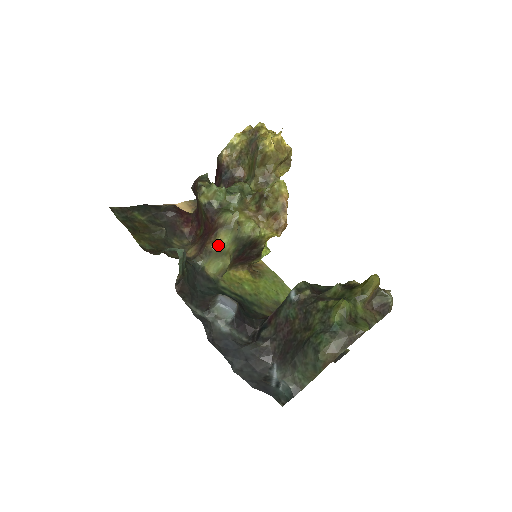
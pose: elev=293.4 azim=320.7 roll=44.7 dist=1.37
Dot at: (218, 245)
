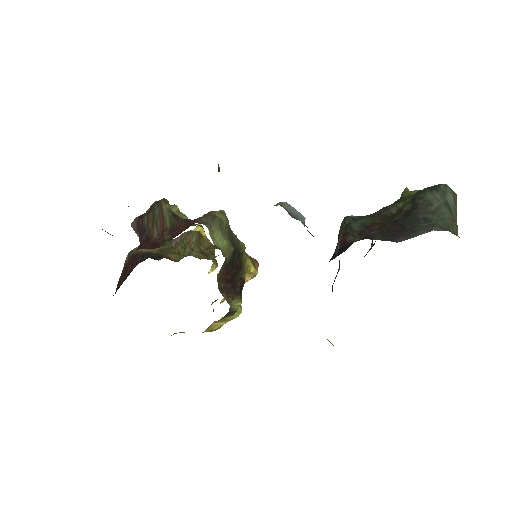
Dot at: occluded
